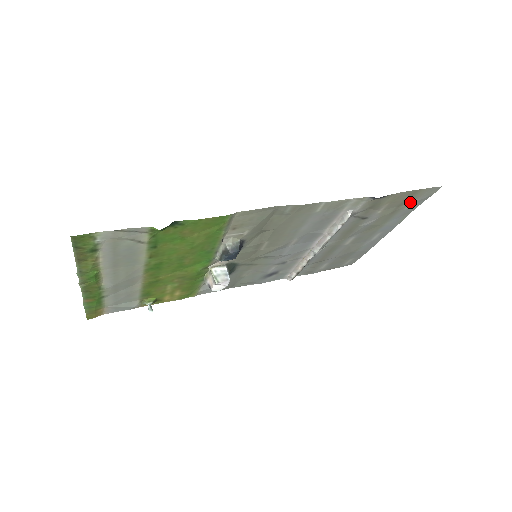
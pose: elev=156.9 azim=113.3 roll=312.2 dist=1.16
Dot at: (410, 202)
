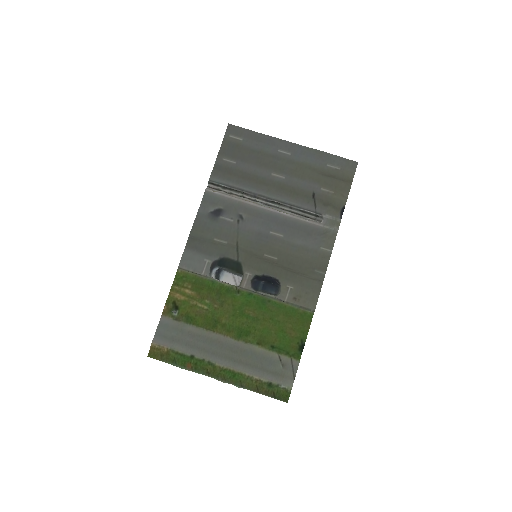
Dot at: (336, 170)
